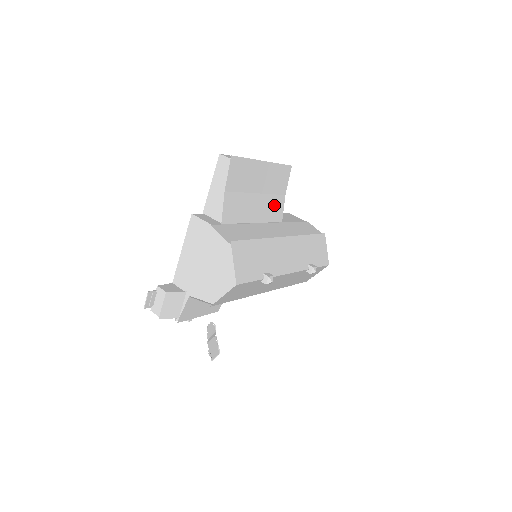
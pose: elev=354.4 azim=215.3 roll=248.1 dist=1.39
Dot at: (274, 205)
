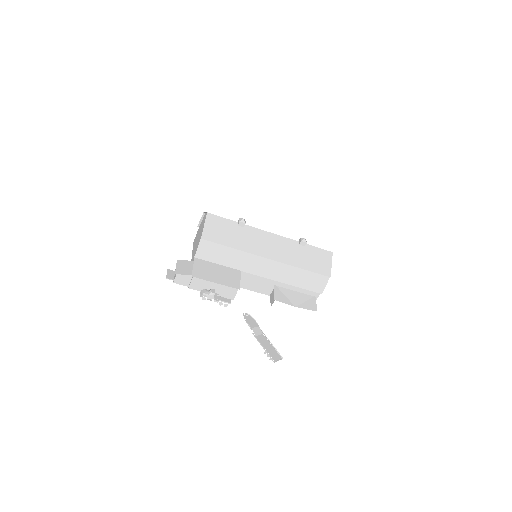
Dot at: occluded
